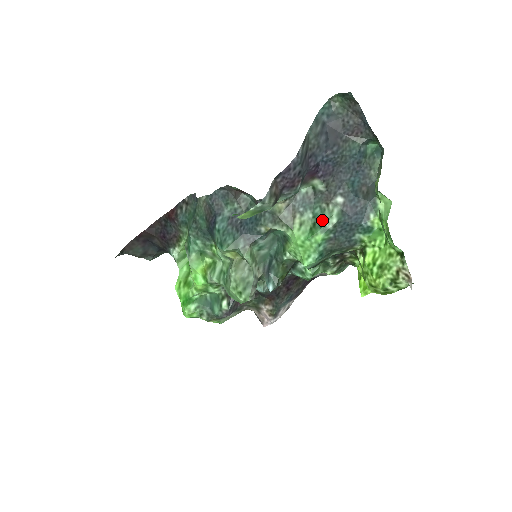
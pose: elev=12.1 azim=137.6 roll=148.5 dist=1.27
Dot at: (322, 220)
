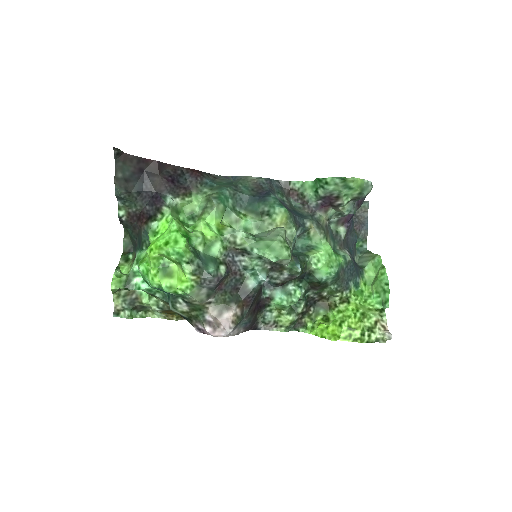
Dot at: occluded
